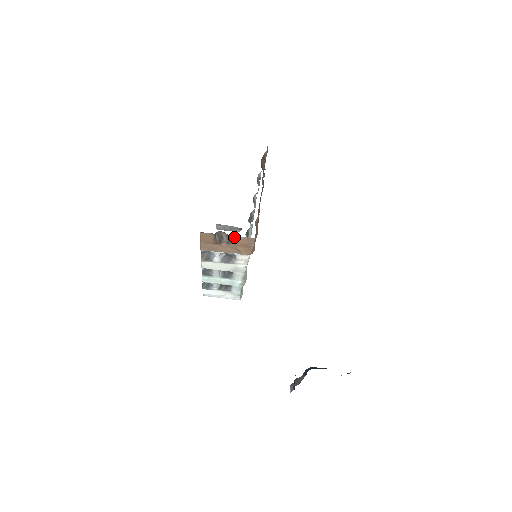
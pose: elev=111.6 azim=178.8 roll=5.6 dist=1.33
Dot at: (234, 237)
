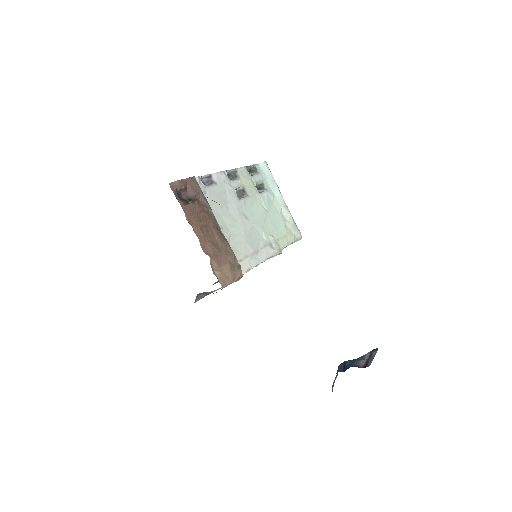
Dot at: occluded
